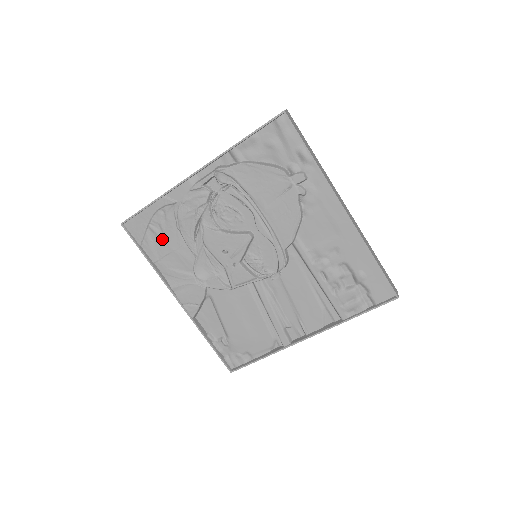
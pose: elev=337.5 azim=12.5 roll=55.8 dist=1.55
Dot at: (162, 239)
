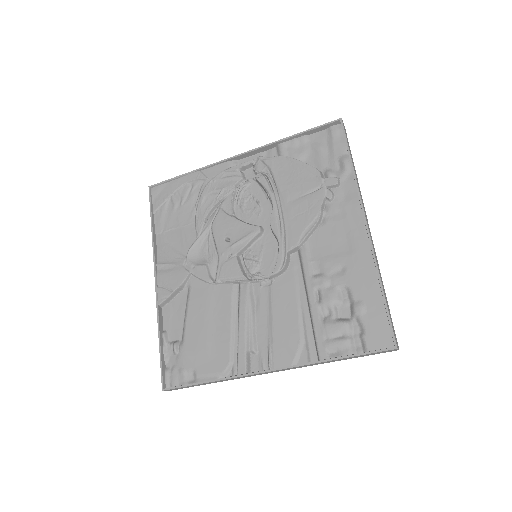
Dot at: (176, 212)
